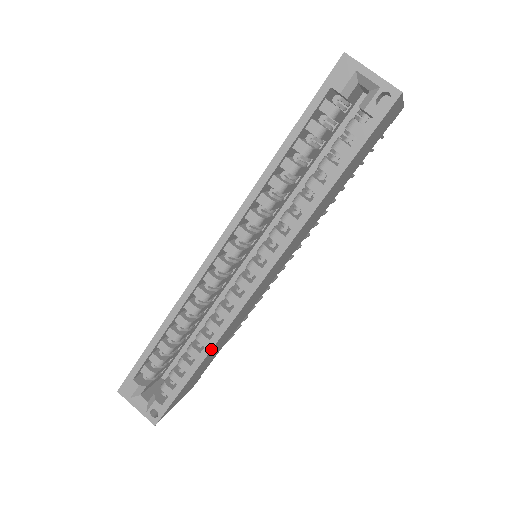
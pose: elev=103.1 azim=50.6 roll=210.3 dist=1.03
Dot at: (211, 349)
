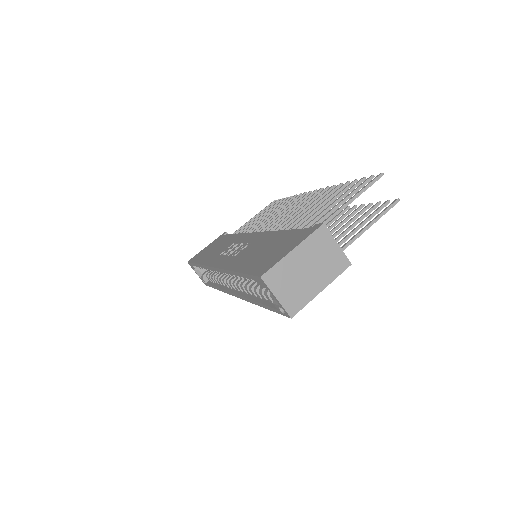
Dot at: occluded
